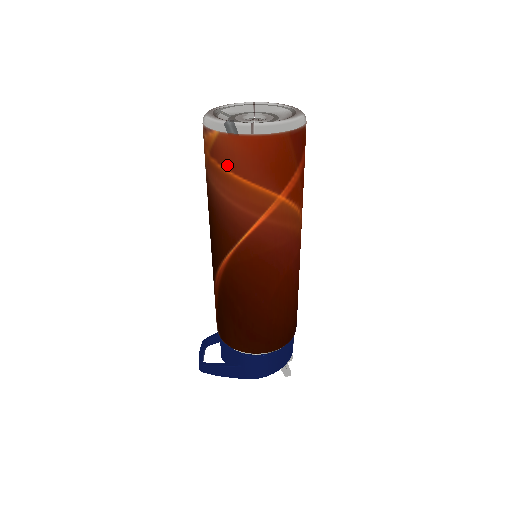
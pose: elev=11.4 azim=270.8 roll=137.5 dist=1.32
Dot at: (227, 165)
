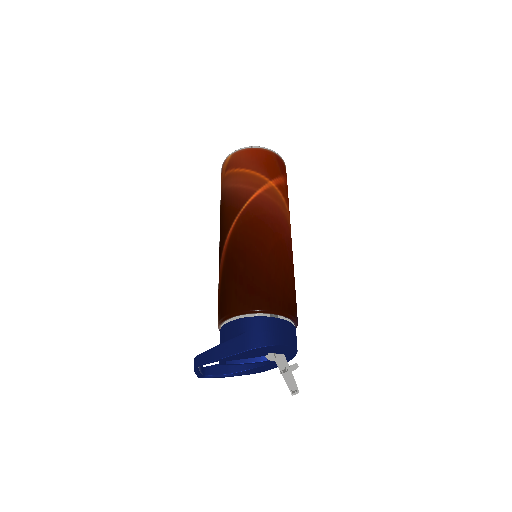
Dot at: (236, 167)
